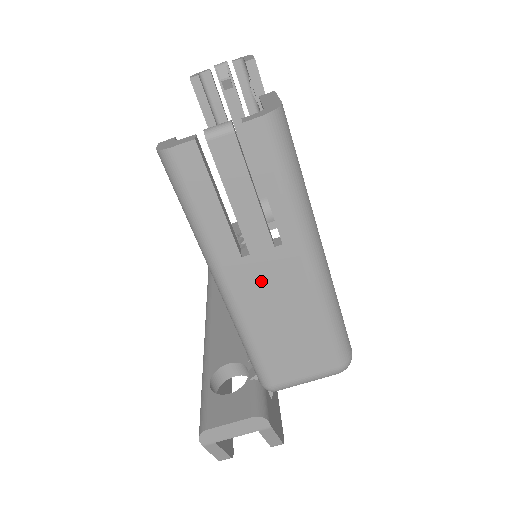
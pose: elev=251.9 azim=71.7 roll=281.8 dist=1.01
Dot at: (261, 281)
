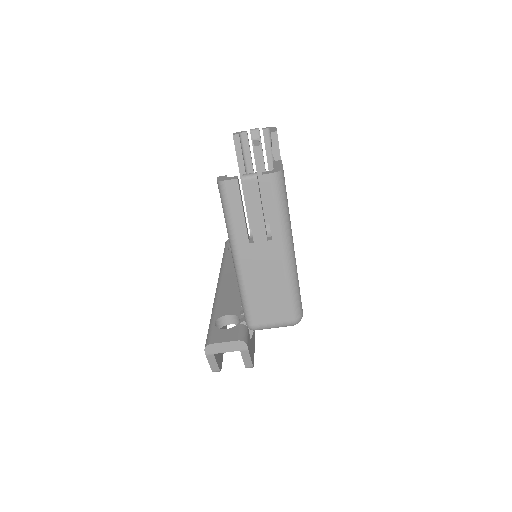
Dot at: (257, 259)
